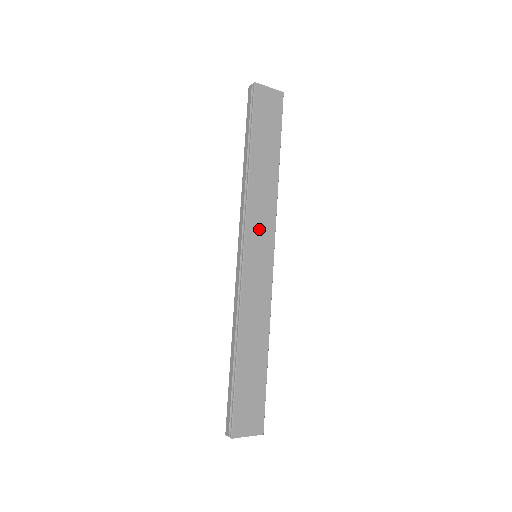
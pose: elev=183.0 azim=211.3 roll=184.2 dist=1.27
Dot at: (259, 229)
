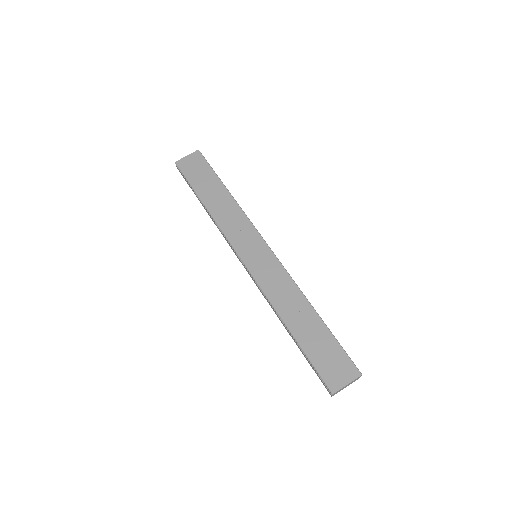
Dot at: (242, 238)
